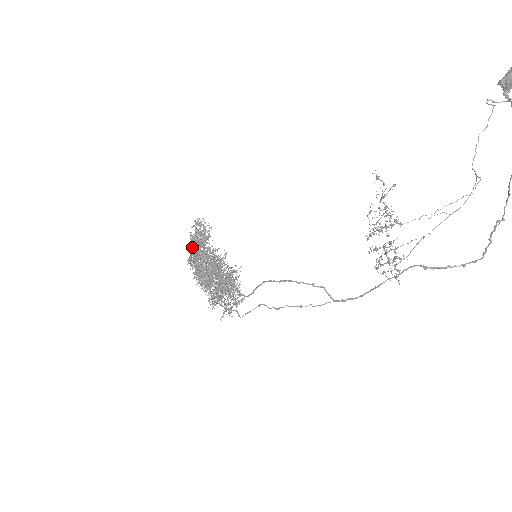
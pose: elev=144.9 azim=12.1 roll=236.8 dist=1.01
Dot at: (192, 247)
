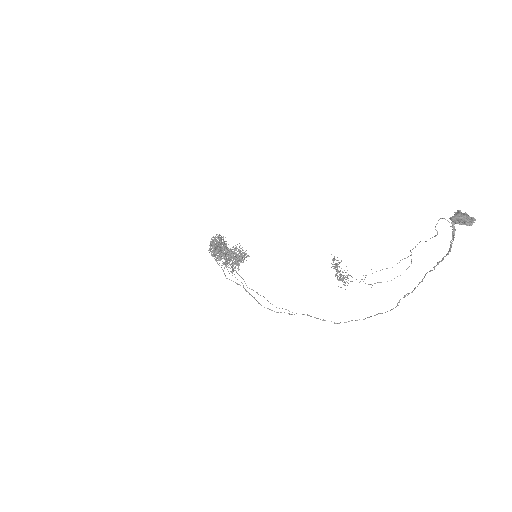
Dot at: occluded
